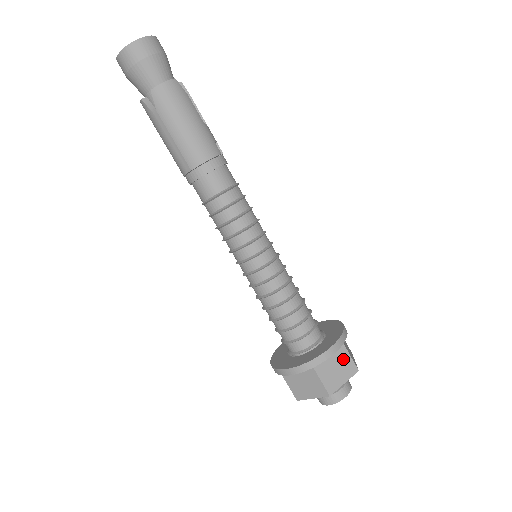
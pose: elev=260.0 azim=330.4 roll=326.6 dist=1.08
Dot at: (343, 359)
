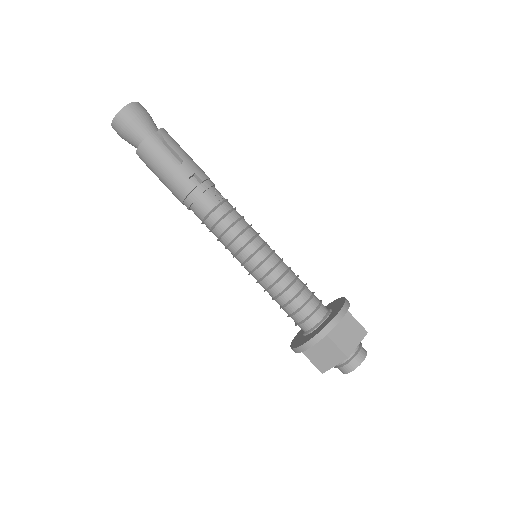
Dot at: (329, 348)
